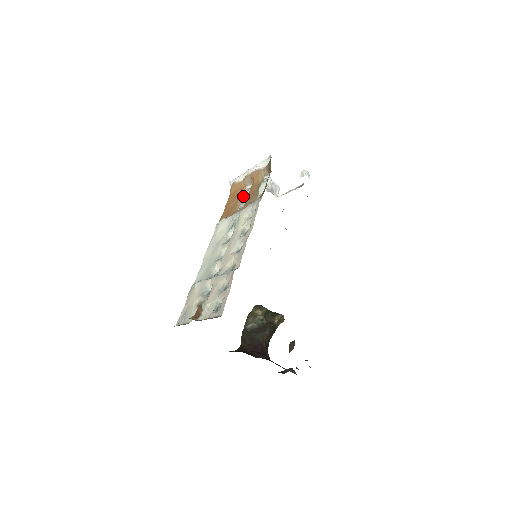
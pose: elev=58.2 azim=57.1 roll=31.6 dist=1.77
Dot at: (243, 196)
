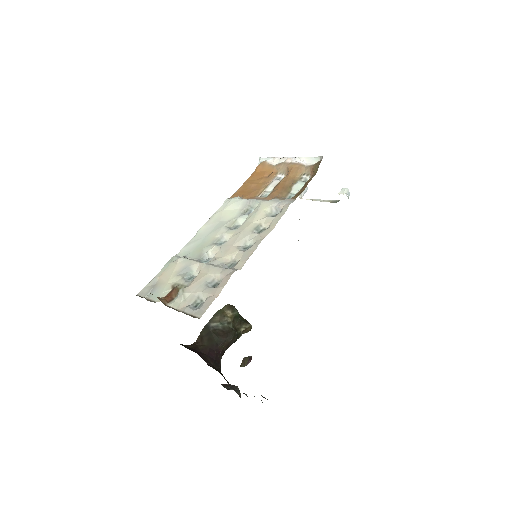
Dot at: (270, 183)
